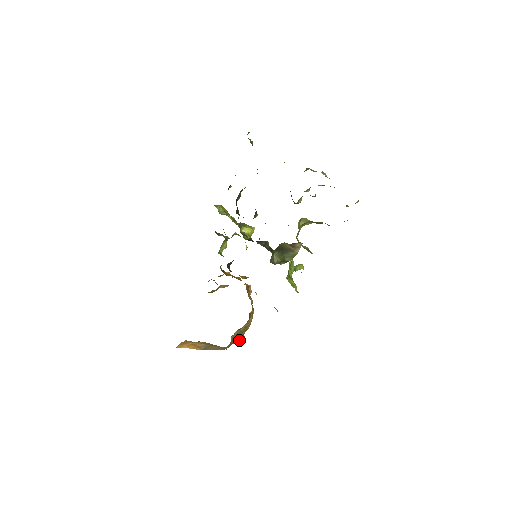
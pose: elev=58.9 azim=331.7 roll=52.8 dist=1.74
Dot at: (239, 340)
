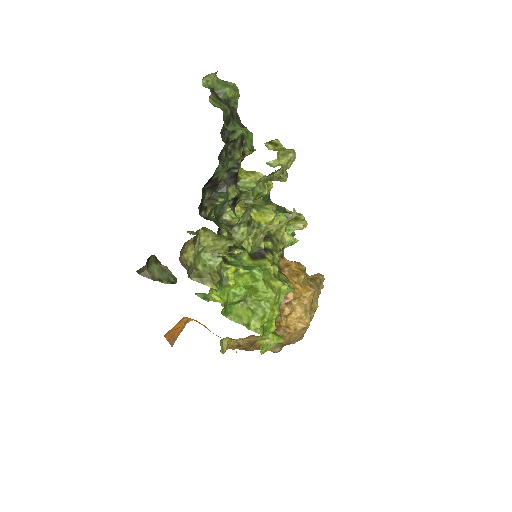
Dot at: (270, 349)
